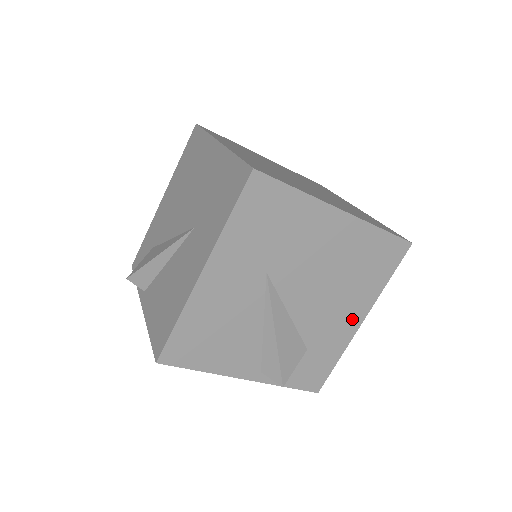
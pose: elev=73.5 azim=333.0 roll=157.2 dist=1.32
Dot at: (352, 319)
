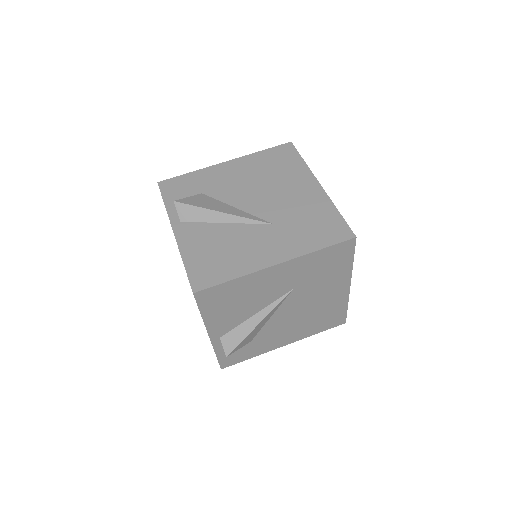
Dot at: (284, 341)
